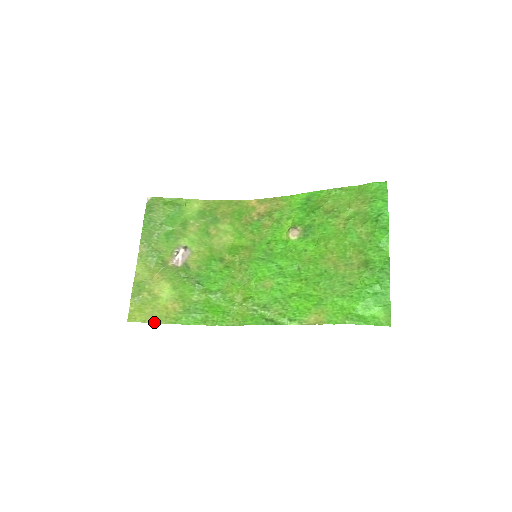
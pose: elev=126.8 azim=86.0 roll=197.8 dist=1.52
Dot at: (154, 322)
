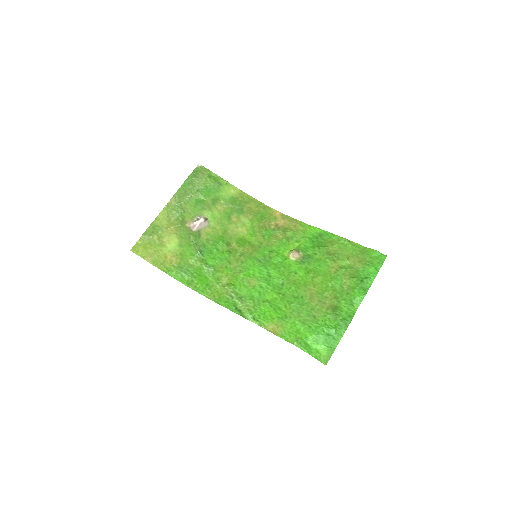
Dot at: (150, 262)
